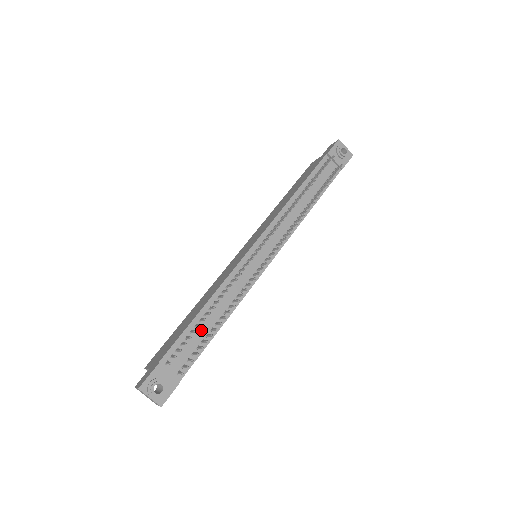
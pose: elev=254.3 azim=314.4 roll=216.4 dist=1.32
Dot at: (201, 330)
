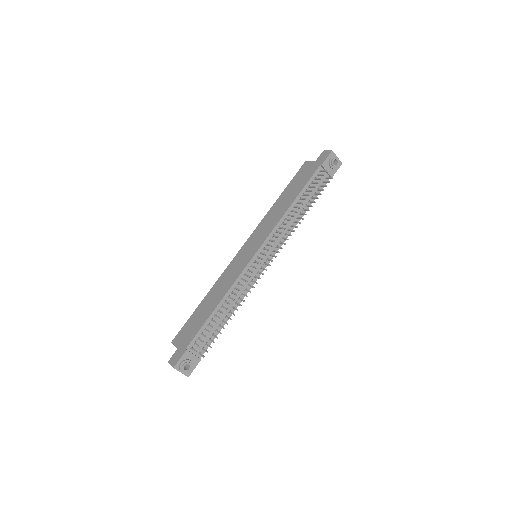
Dot at: occluded
